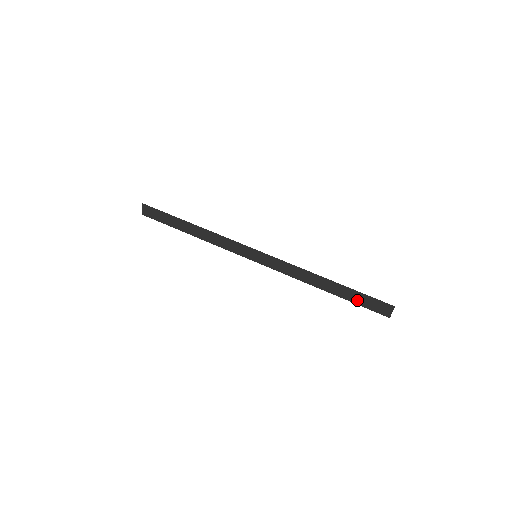
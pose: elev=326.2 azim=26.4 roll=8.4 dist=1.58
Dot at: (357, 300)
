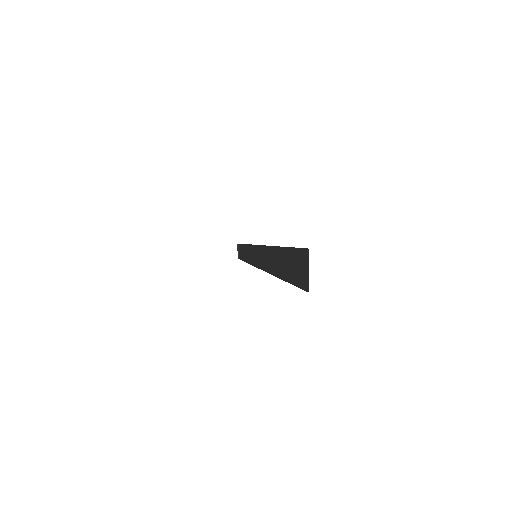
Dot at: (290, 272)
